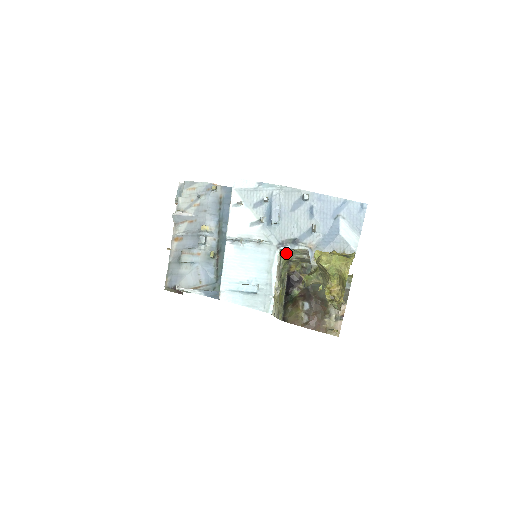
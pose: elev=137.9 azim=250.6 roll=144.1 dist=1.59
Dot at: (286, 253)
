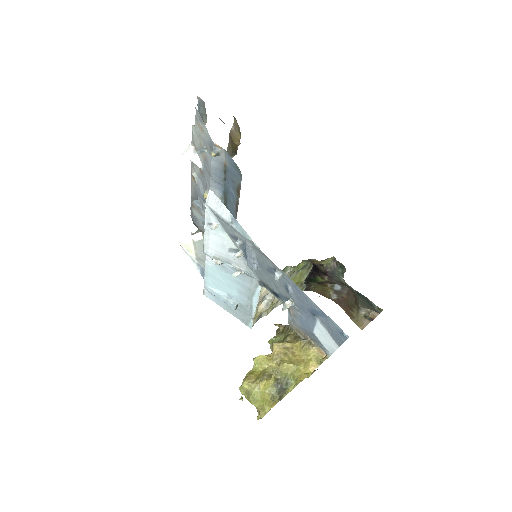
Dot at: occluded
